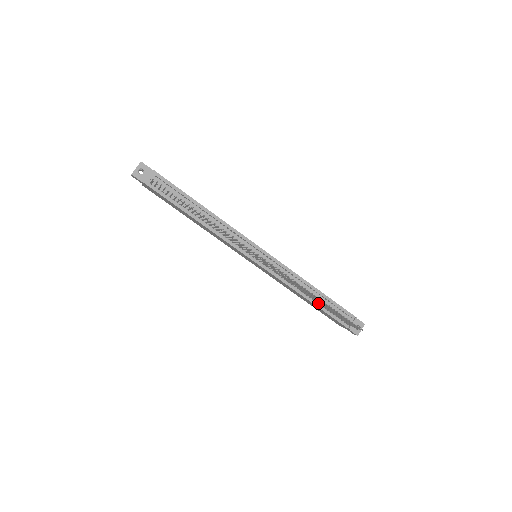
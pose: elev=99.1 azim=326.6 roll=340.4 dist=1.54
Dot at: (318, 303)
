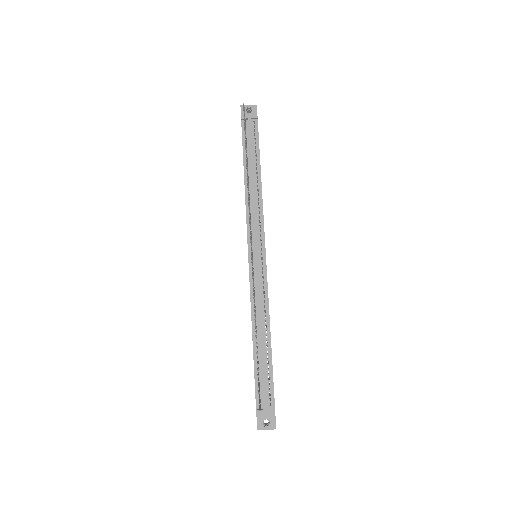
Dot at: (257, 351)
